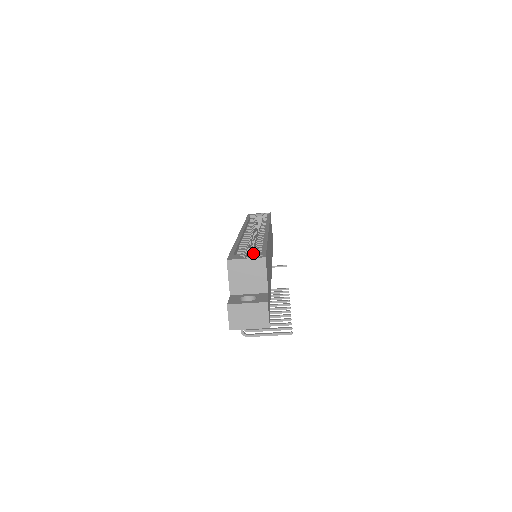
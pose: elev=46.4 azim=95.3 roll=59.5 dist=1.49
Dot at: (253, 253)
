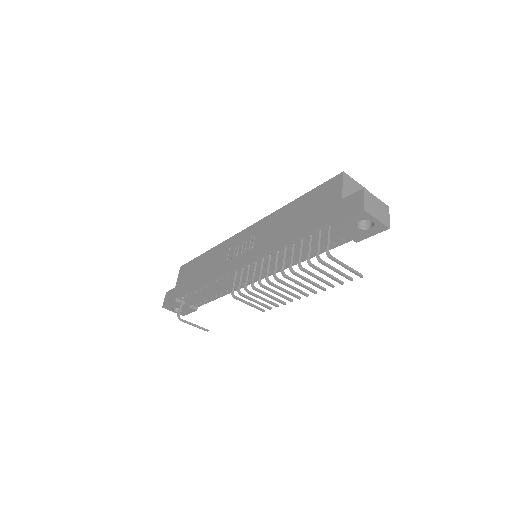
Dot at: occluded
